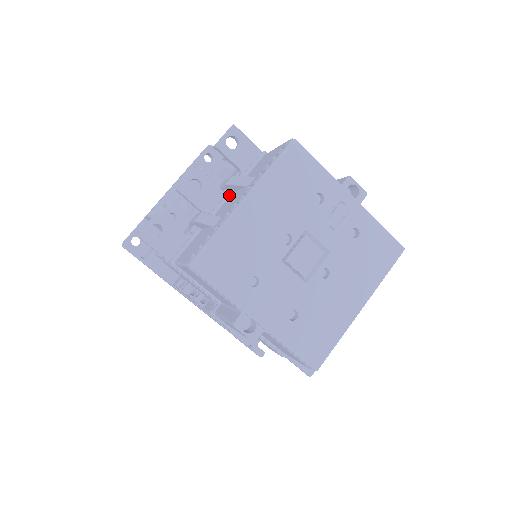
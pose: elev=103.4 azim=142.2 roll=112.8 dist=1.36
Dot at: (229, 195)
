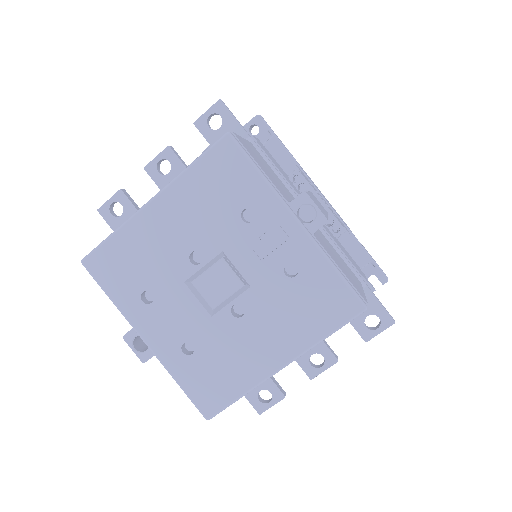
Dot at: occluded
